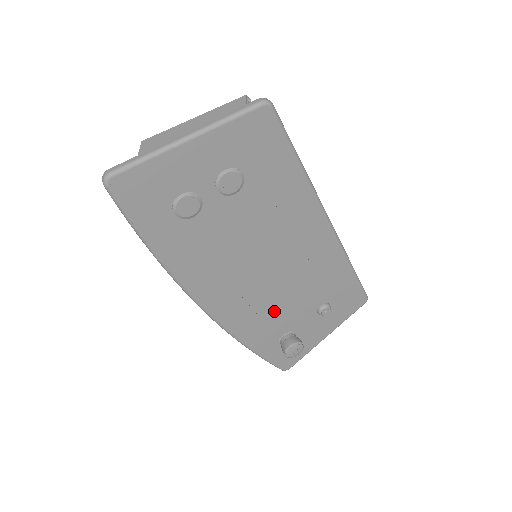
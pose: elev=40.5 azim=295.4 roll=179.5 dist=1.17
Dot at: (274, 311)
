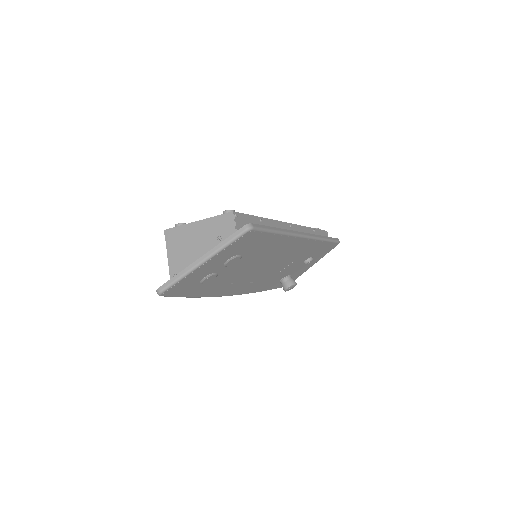
Dot at: (274, 276)
